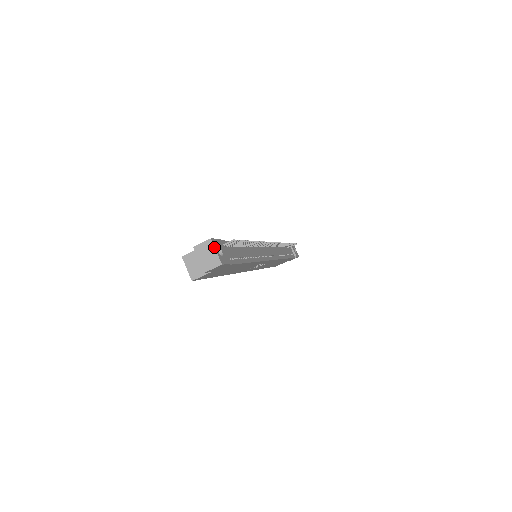
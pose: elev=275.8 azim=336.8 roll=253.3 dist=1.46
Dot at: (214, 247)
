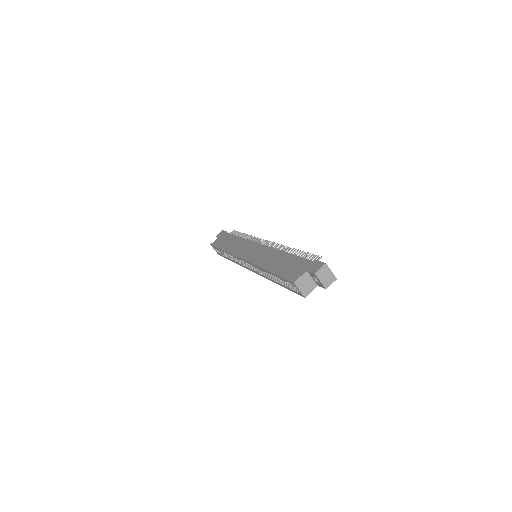
Dot at: (329, 268)
